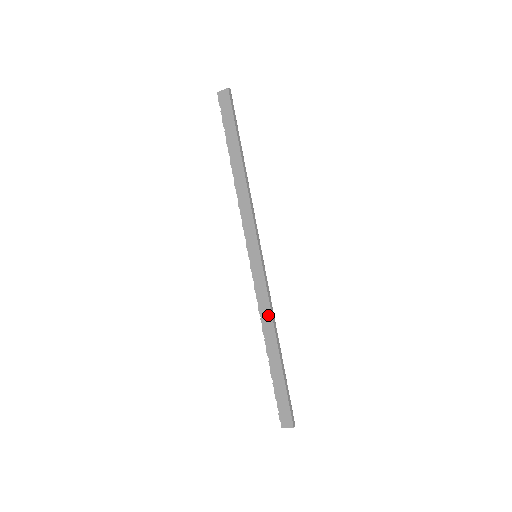
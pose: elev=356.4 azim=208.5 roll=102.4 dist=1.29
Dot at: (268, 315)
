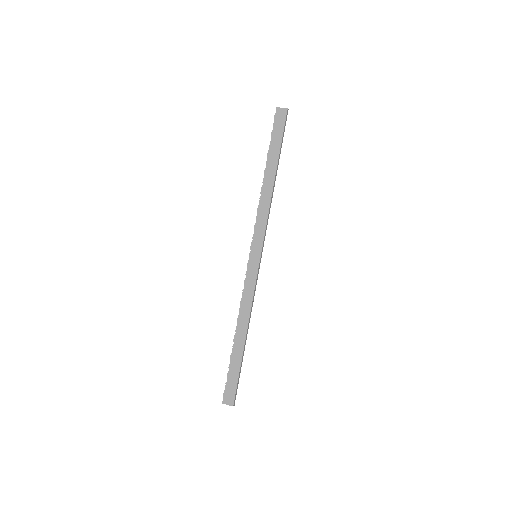
Dot at: (248, 308)
